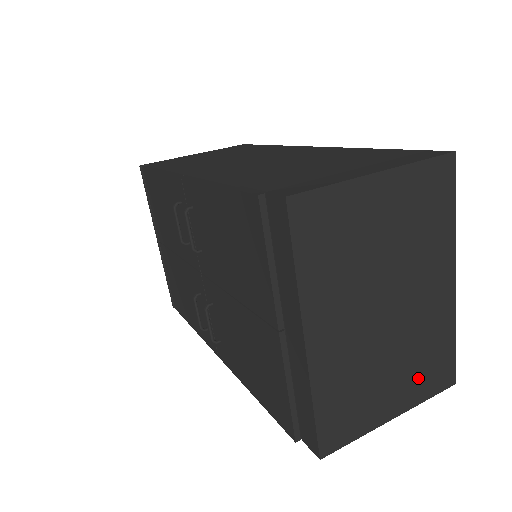
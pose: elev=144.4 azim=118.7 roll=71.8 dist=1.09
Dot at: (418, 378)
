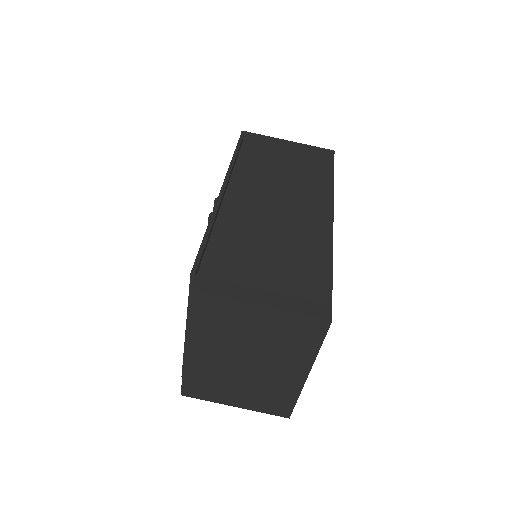
Dot at: (260, 401)
